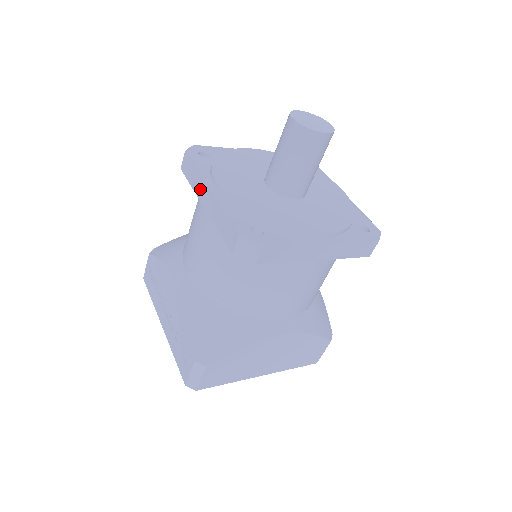
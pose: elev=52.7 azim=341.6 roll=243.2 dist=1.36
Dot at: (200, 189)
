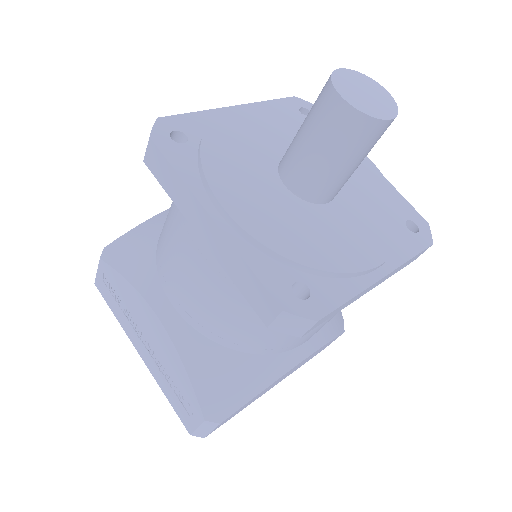
Dot at: (190, 210)
